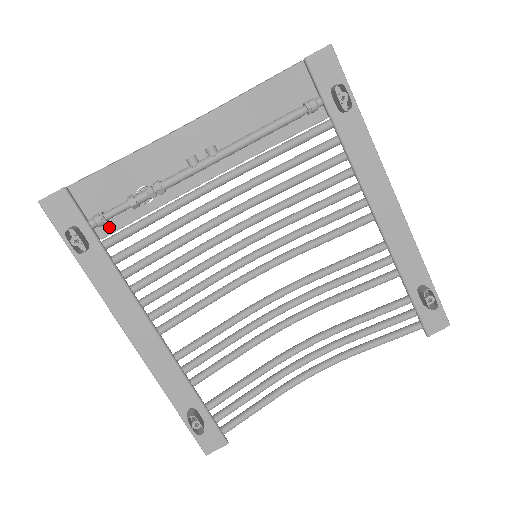
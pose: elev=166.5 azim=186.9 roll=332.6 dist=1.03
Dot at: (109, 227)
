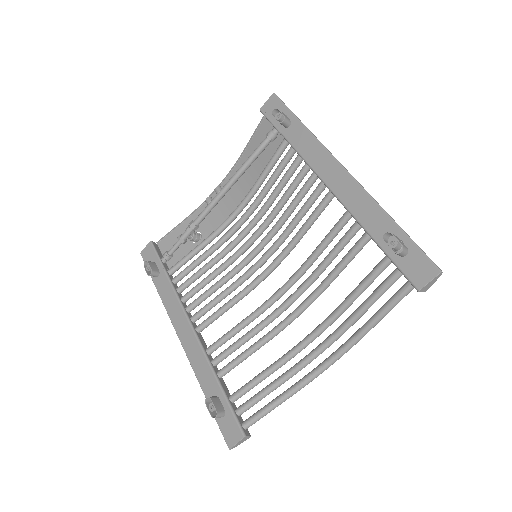
Dot at: (176, 262)
